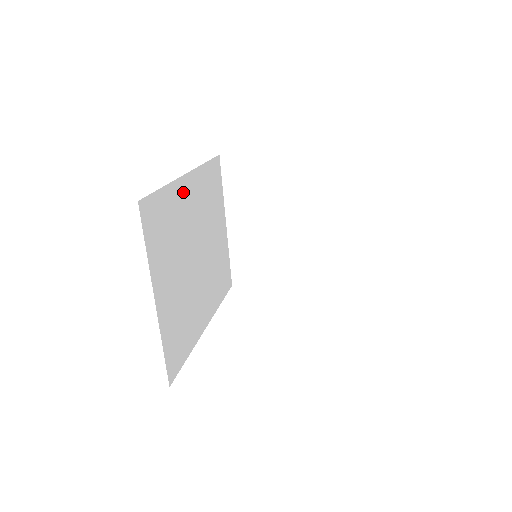
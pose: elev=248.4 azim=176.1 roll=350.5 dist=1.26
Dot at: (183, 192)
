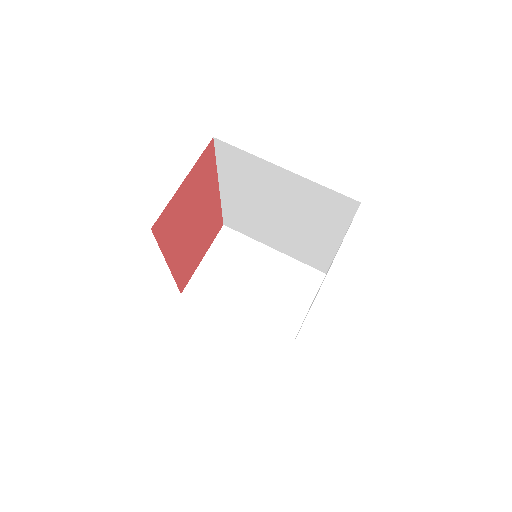
Dot at: occluded
